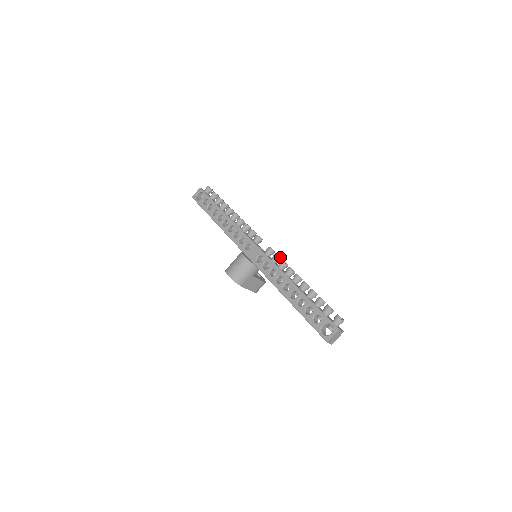
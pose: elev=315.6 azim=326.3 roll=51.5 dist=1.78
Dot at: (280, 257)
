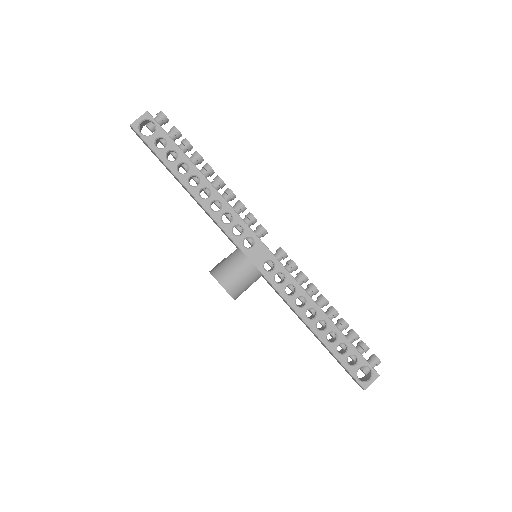
Dot at: occluded
